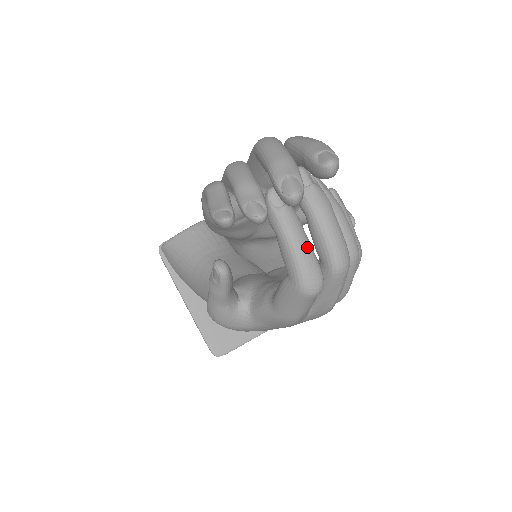
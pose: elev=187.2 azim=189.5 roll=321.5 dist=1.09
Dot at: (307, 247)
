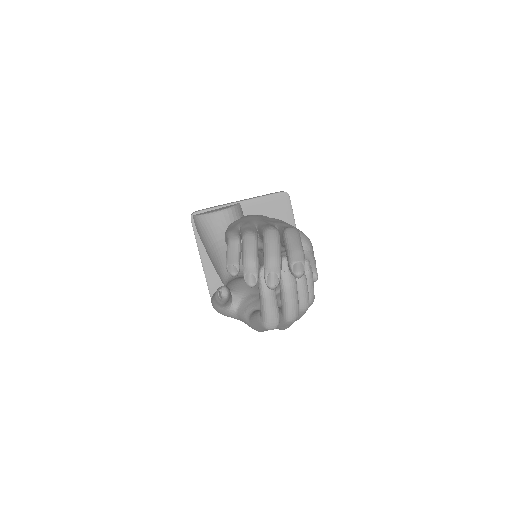
Dot at: (274, 306)
